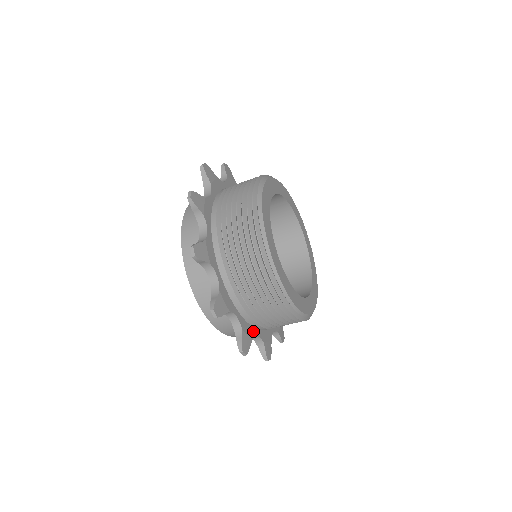
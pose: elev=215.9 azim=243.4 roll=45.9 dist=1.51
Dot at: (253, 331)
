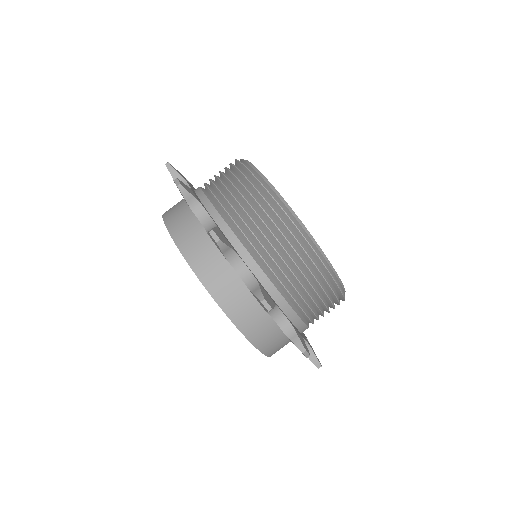
Dot at: occluded
